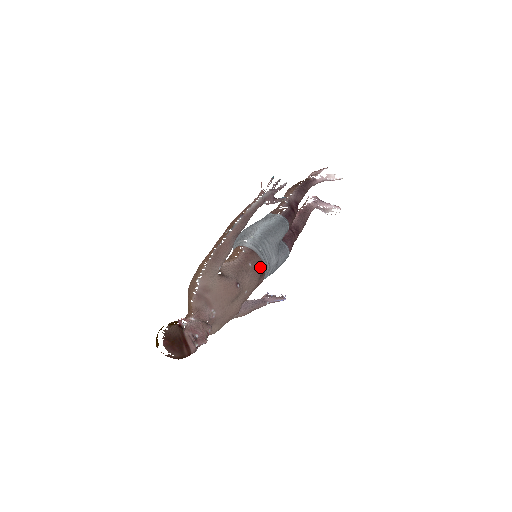
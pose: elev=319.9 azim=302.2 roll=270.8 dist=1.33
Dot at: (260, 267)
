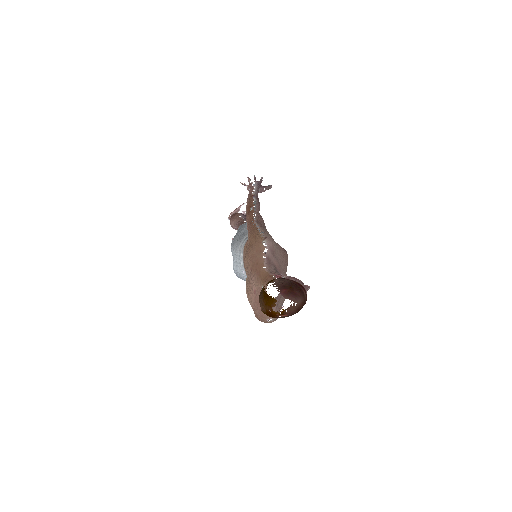
Dot at: occluded
